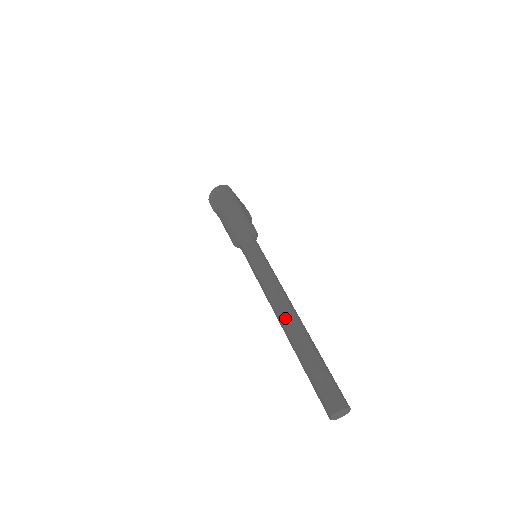
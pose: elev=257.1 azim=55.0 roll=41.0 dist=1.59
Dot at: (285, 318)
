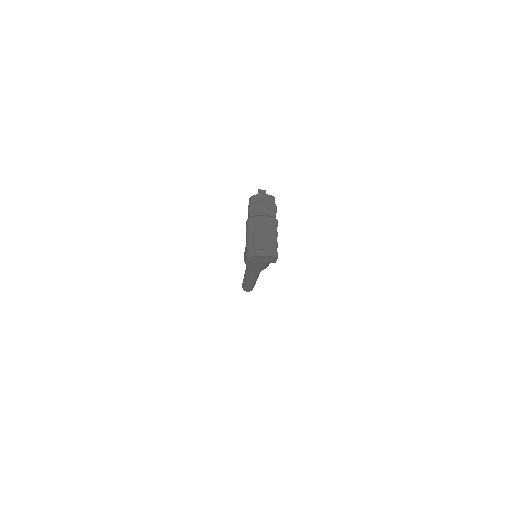
Dot at: occluded
